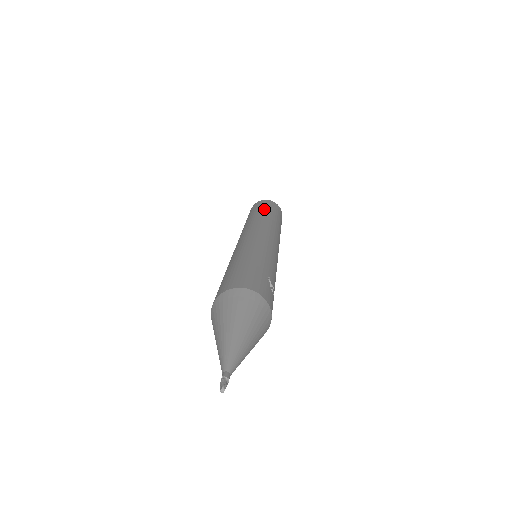
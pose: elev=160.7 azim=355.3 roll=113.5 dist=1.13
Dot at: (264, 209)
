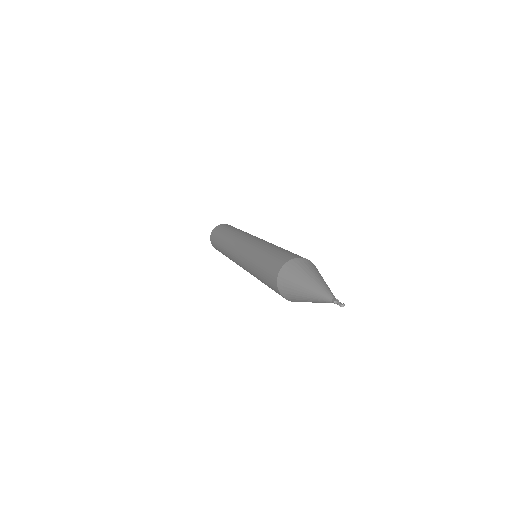
Dot at: occluded
